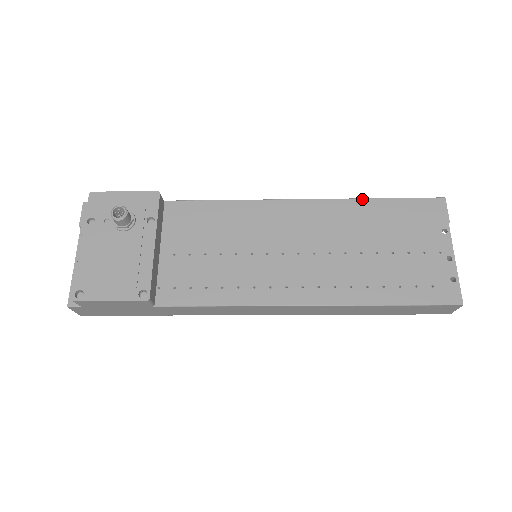
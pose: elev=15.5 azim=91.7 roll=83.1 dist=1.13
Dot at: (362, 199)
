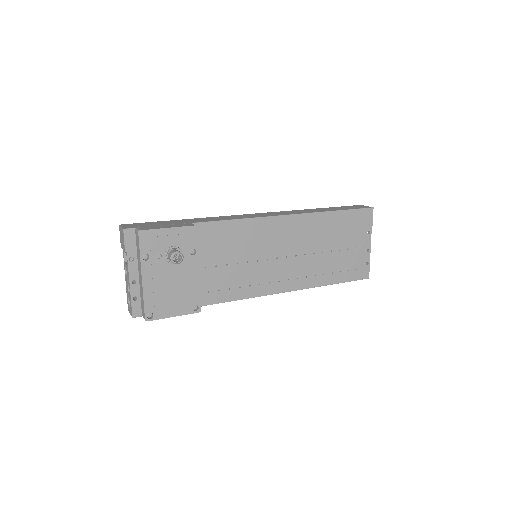
Dot at: (327, 212)
